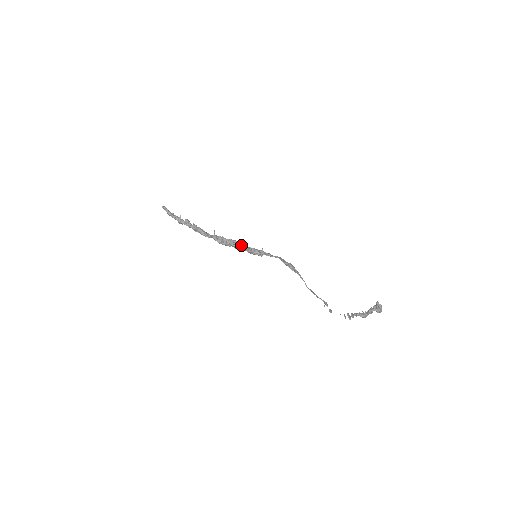
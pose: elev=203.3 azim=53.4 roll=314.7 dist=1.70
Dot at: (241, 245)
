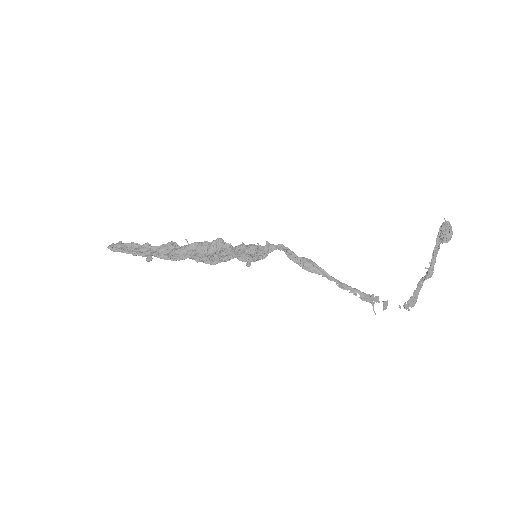
Dot at: (230, 256)
